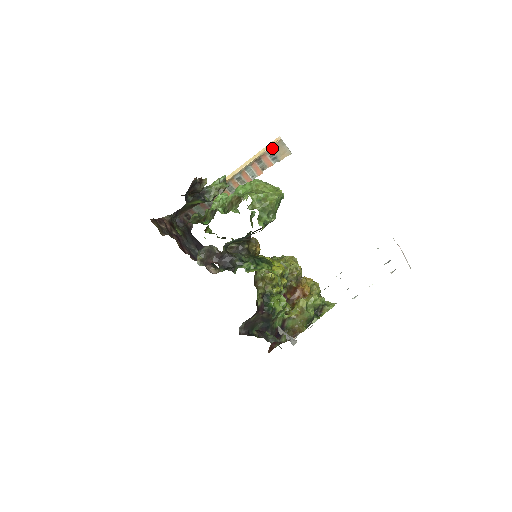
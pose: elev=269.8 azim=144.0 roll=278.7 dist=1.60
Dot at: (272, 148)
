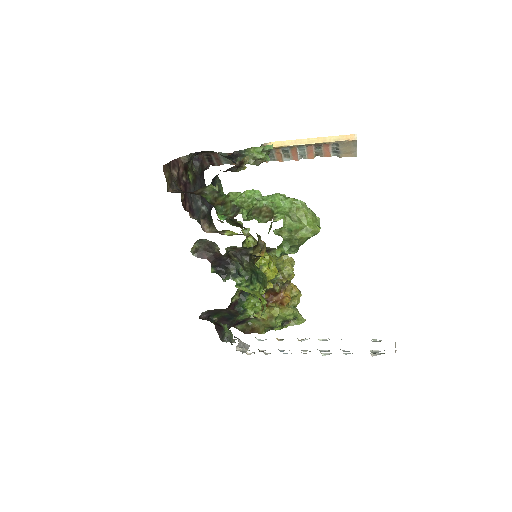
Dot at: (340, 143)
